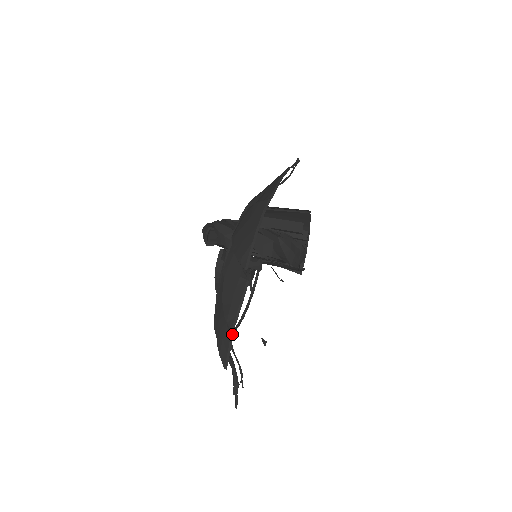
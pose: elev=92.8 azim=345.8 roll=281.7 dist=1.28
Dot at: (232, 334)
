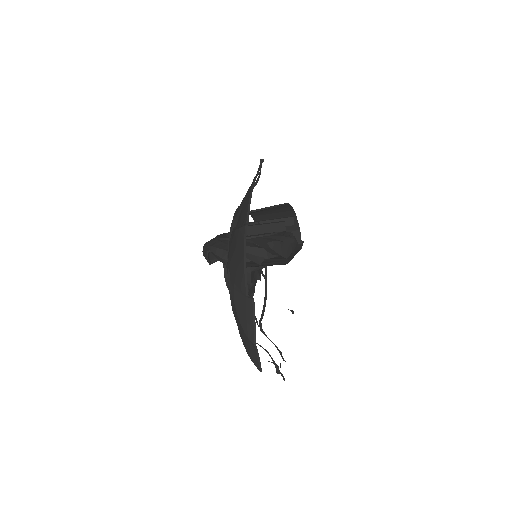
Dot at: (256, 346)
